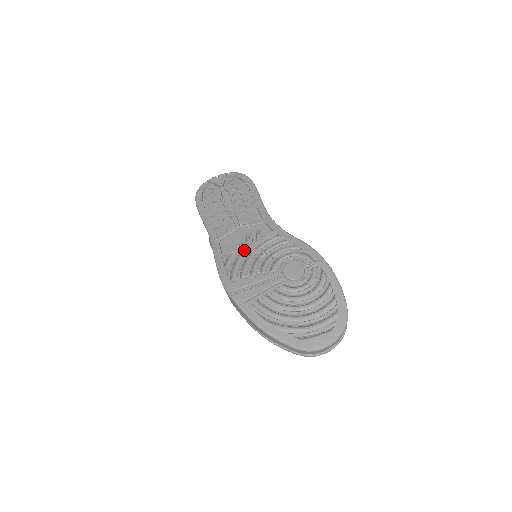
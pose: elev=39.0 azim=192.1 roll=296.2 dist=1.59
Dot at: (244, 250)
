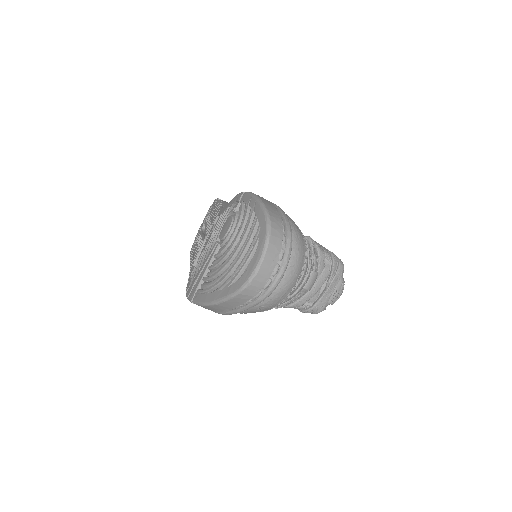
Dot at: occluded
